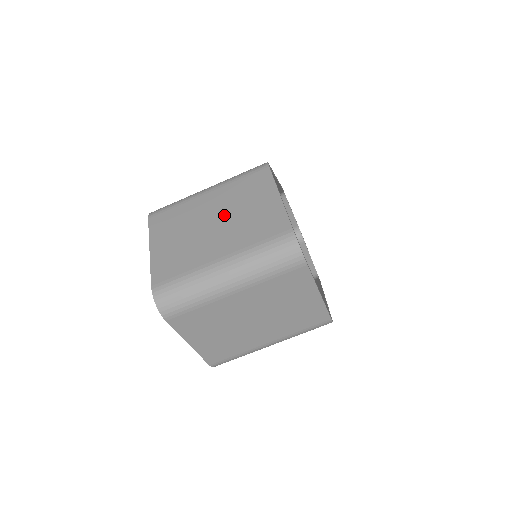
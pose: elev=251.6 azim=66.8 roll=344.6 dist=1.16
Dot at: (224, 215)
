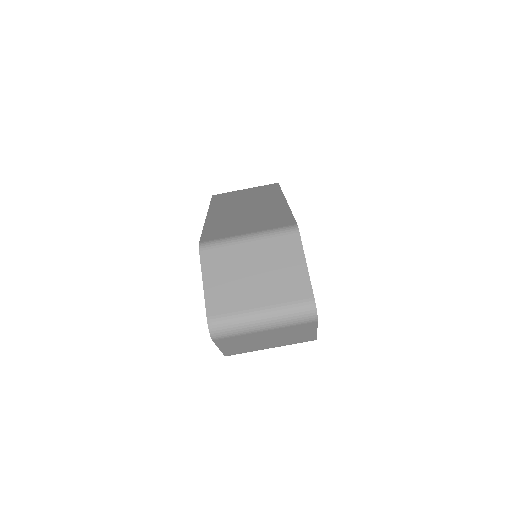
Dot at: (263, 269)
